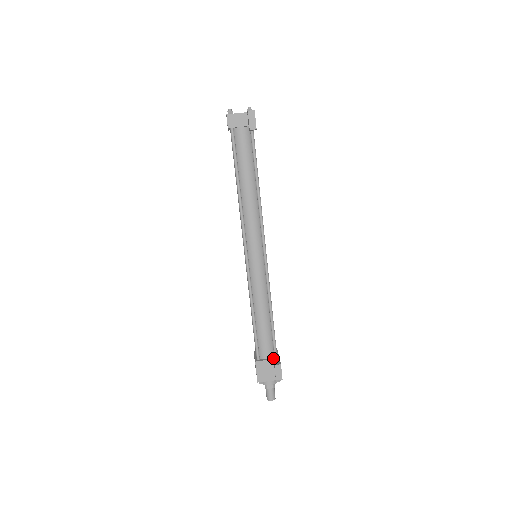
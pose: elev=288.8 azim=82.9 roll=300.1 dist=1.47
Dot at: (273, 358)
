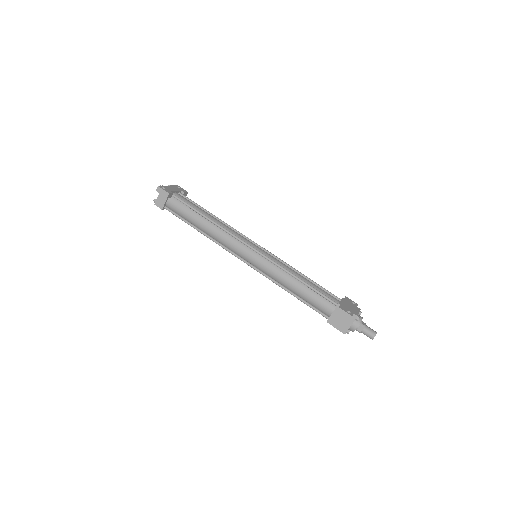
Dot at: (335, 308)
